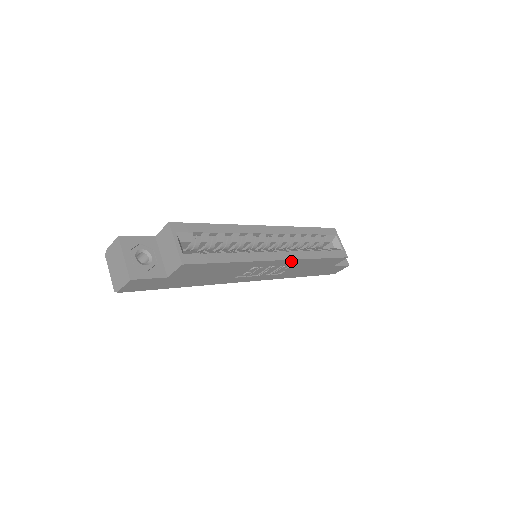
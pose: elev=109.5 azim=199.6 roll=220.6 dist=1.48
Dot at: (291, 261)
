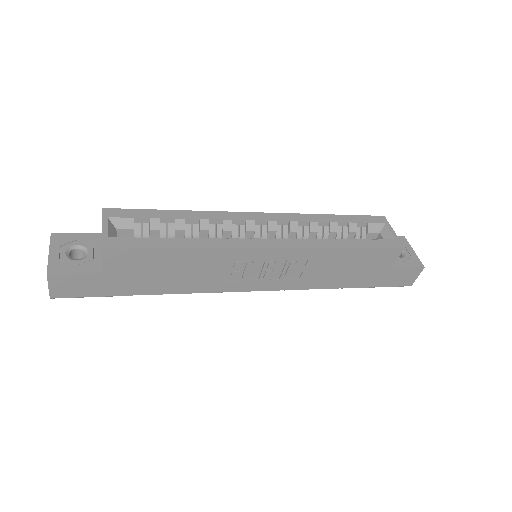
Dot at: (295, 251)
